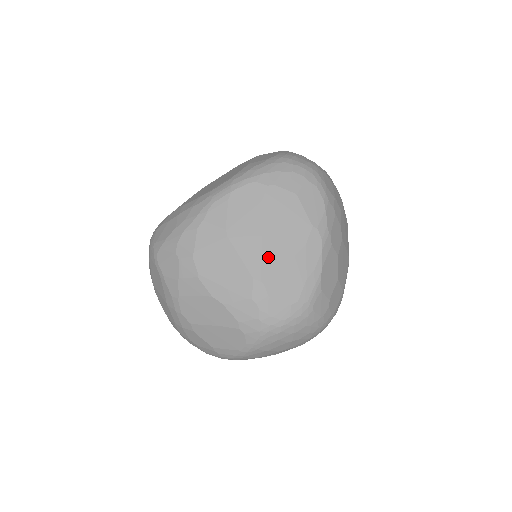
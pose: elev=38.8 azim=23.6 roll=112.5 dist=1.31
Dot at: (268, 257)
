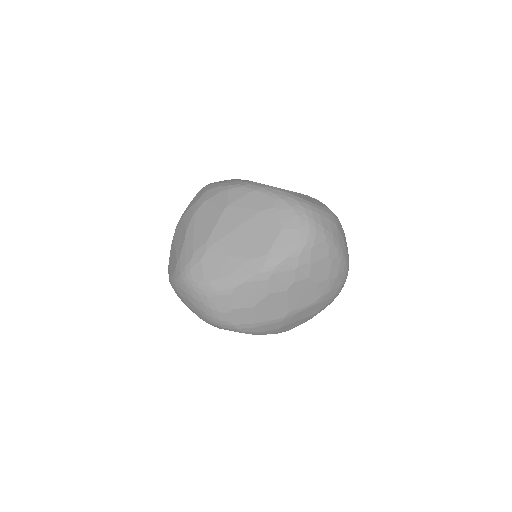
Dot at: (226, 241)
